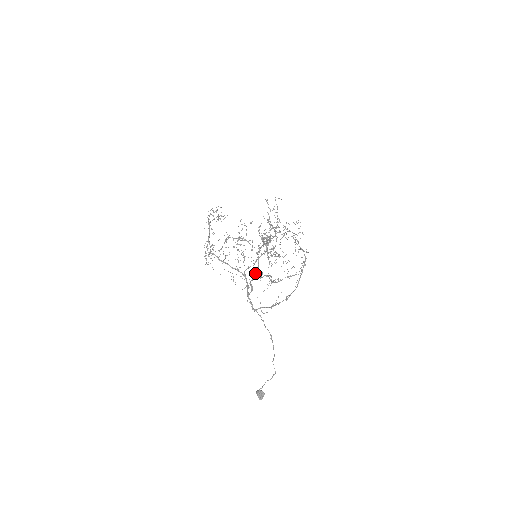
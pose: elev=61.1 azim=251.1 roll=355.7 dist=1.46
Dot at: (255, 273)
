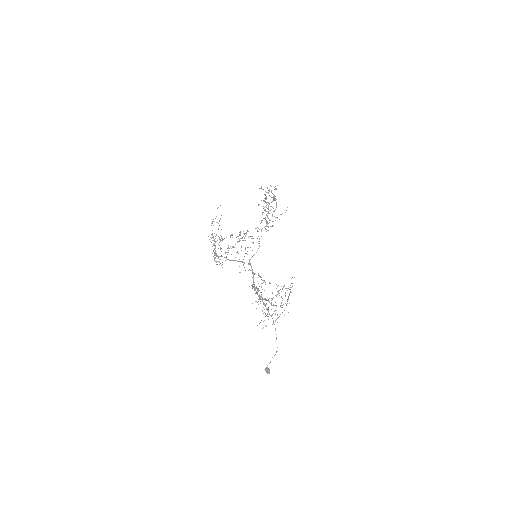
Dot at: occluded
